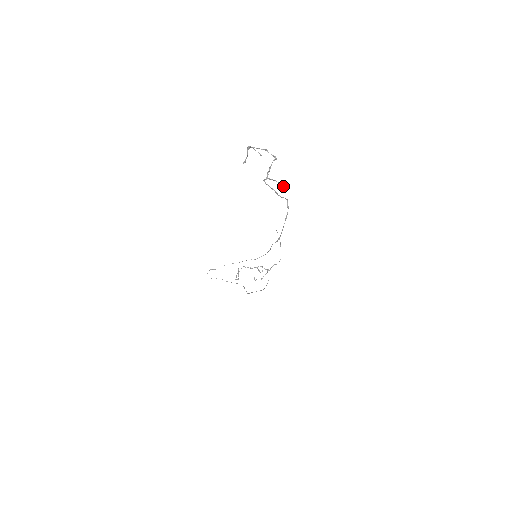
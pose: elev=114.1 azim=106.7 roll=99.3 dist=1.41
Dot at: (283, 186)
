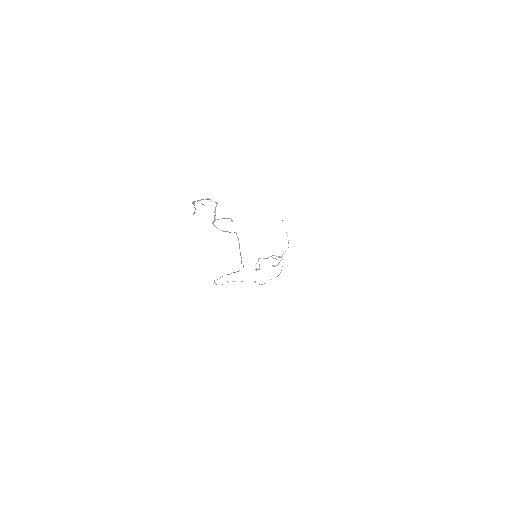
Dot at: occluded
